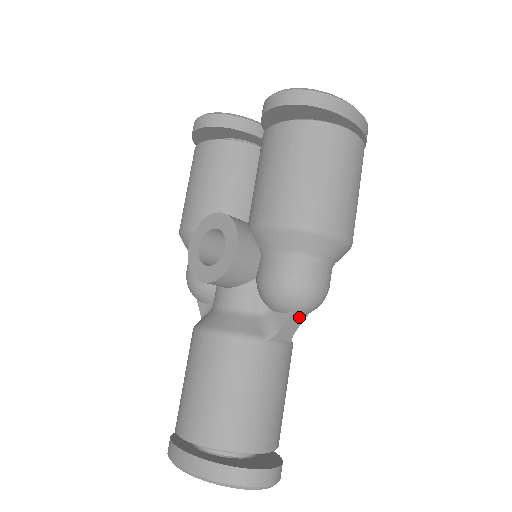
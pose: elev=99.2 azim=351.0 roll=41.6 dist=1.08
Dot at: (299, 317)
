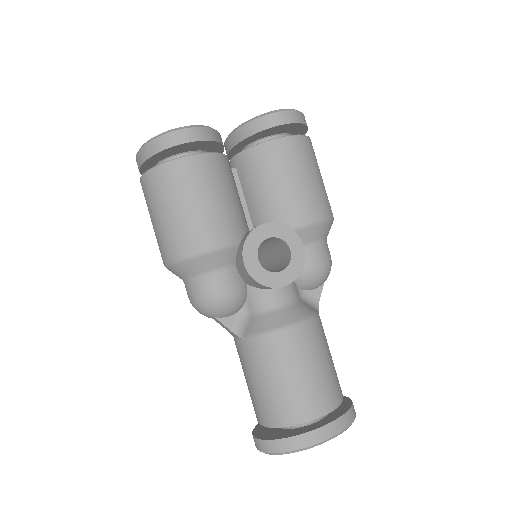
Dot at: occluded
